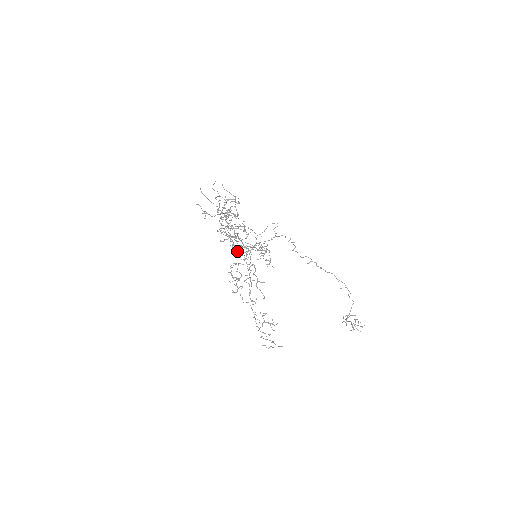
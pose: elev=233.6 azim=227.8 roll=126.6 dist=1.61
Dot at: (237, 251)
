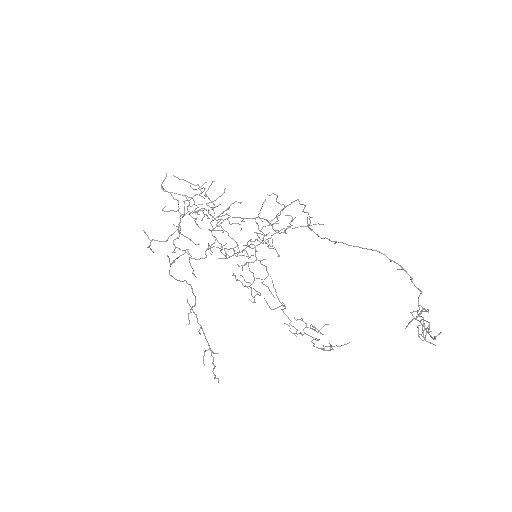
Dot at: occluded
